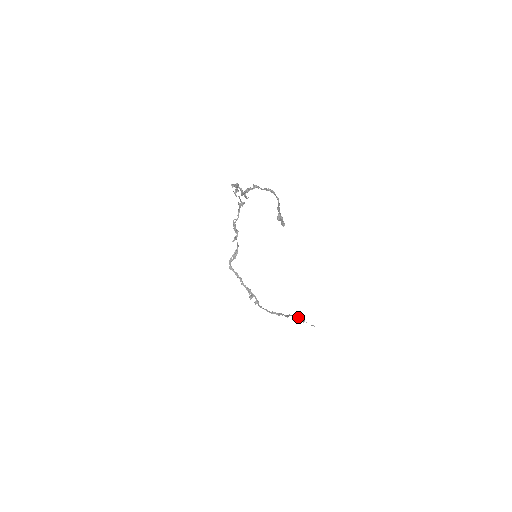
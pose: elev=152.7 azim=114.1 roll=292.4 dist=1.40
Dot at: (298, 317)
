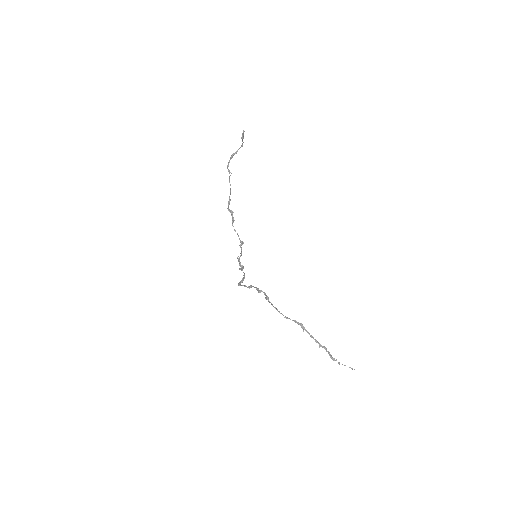
Dot at: (328, 352)
